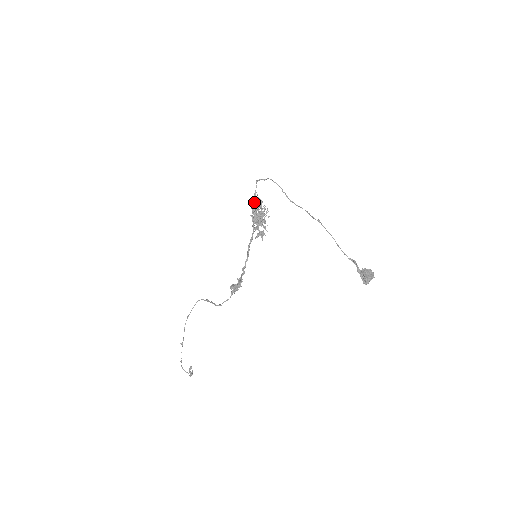
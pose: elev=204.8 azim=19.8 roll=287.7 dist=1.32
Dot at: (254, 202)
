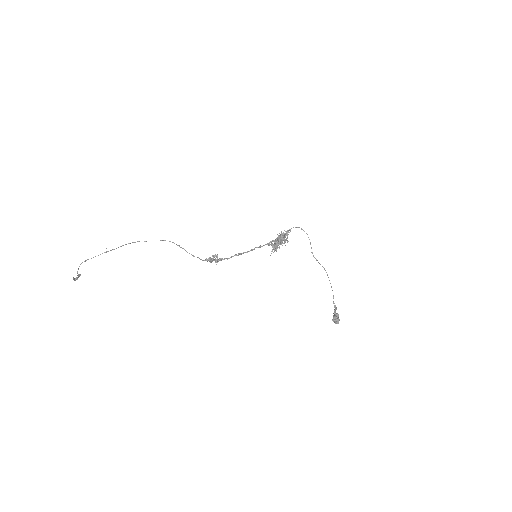
Dot at: (286, 232)
